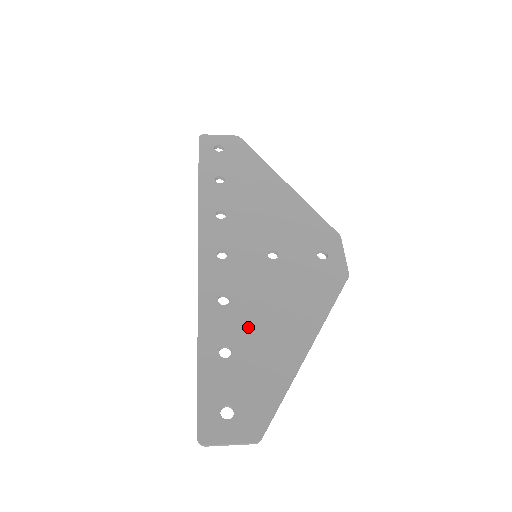
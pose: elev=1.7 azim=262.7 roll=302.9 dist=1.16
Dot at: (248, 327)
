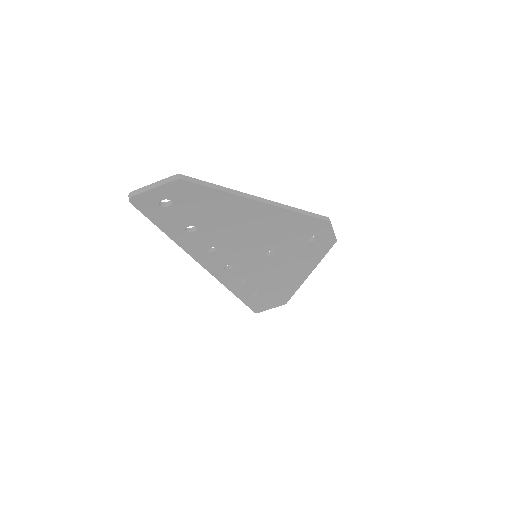
Dot at: occluded
